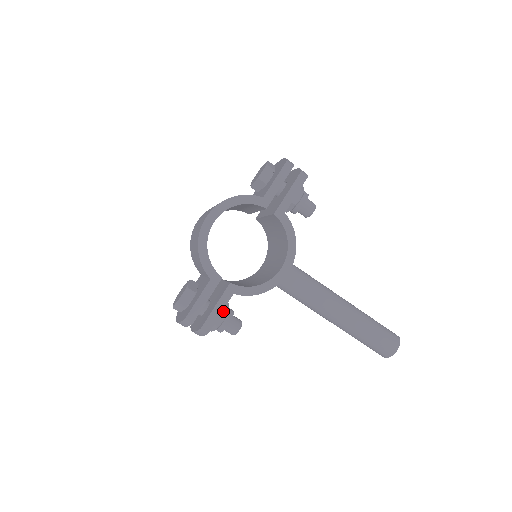
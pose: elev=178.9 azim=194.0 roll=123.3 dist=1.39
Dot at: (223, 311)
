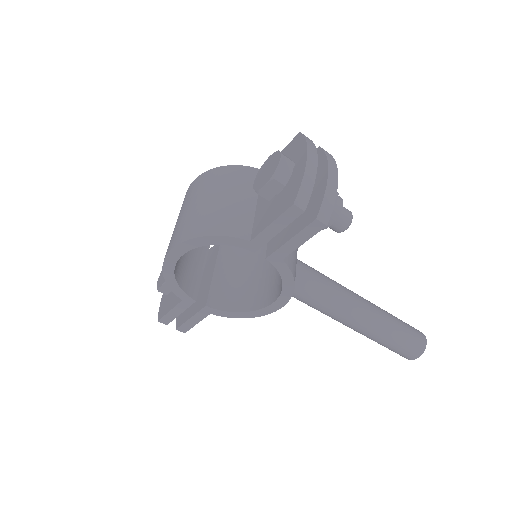
Dot at: occluded
